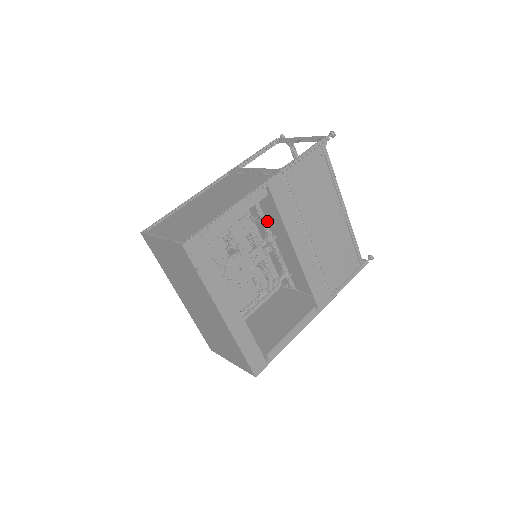
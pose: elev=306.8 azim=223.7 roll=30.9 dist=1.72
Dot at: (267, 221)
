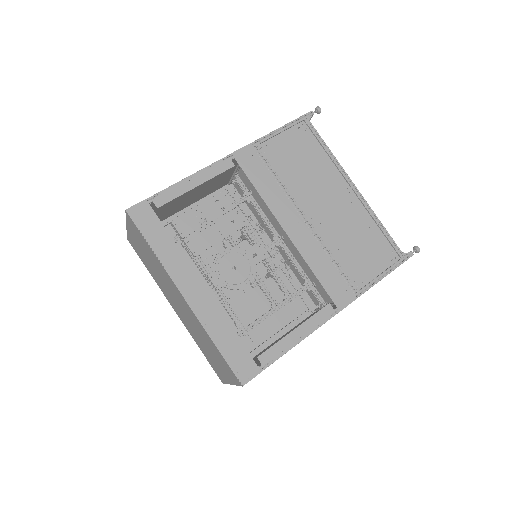
Dot at: (270, 221)
